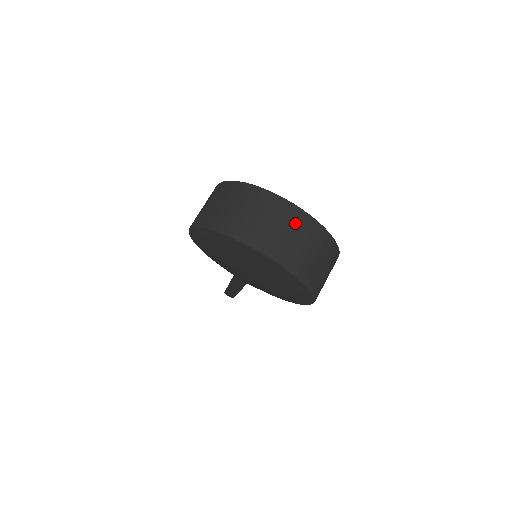
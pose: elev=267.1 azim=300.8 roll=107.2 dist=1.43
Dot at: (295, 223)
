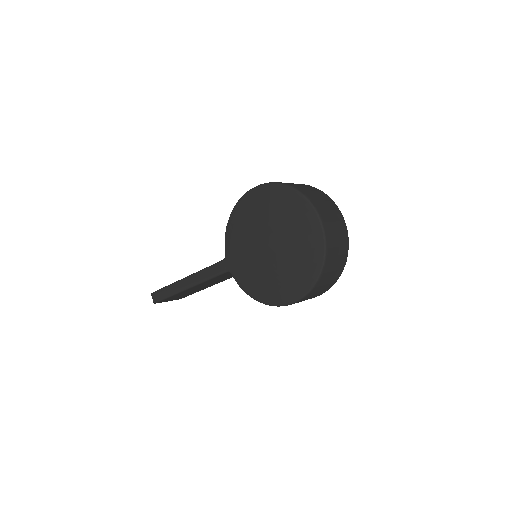
Dot at: (342, 231)
